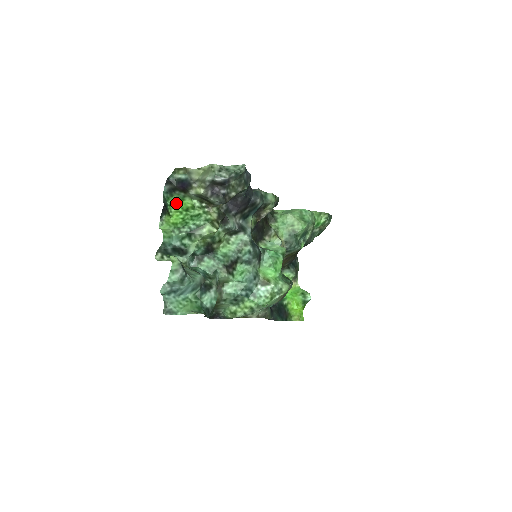
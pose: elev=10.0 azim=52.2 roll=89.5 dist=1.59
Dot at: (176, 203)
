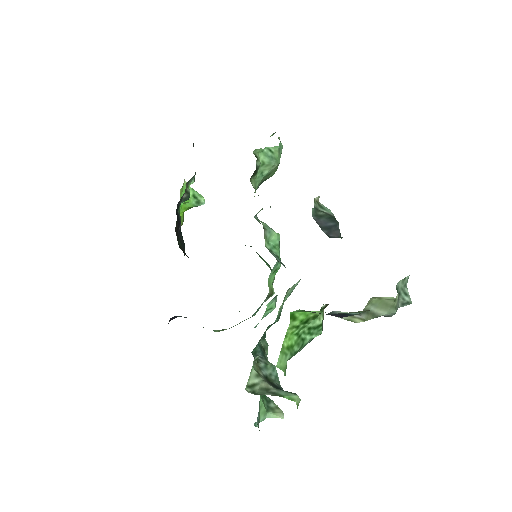
Dot at: (294, 315)
